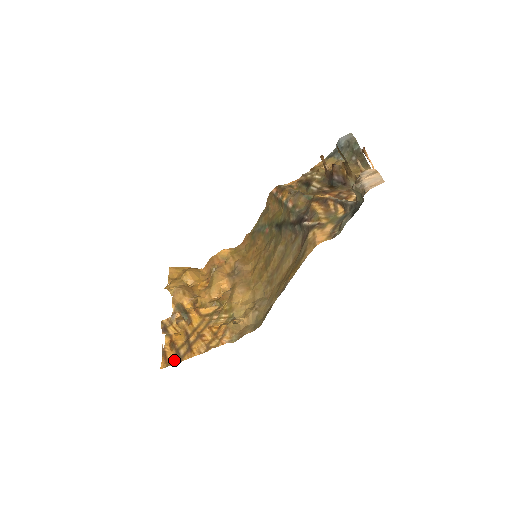
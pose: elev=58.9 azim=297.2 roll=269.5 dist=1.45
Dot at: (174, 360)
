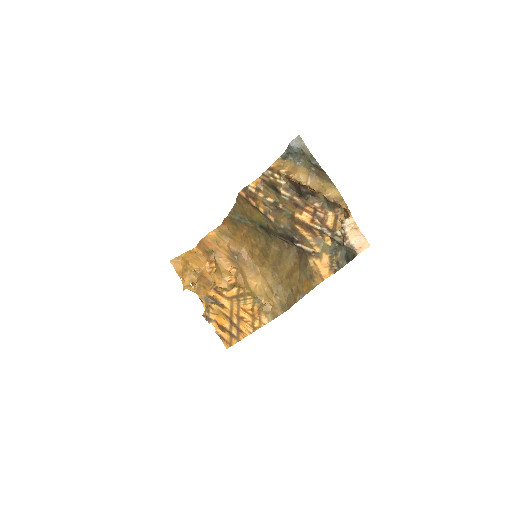
Dot at: (233, 340)
